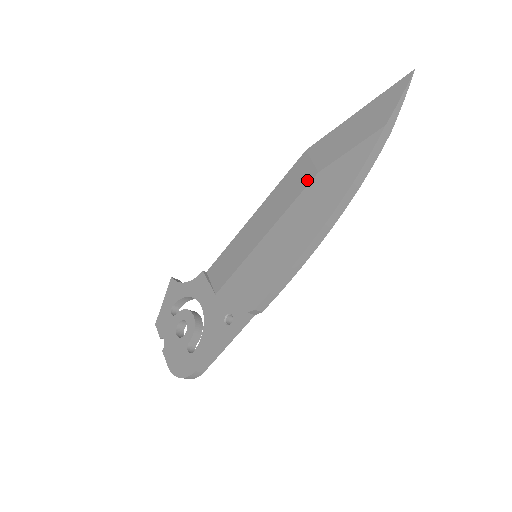
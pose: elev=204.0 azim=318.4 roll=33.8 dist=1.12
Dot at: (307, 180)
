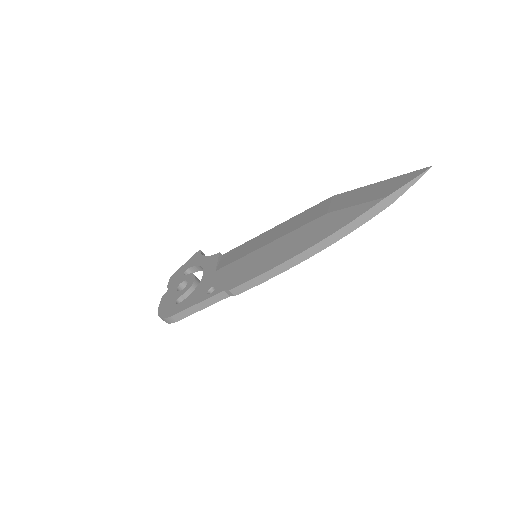
Dot at: (317, 216)
